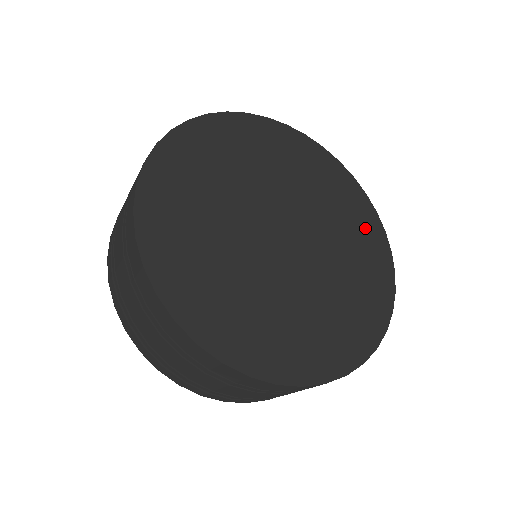
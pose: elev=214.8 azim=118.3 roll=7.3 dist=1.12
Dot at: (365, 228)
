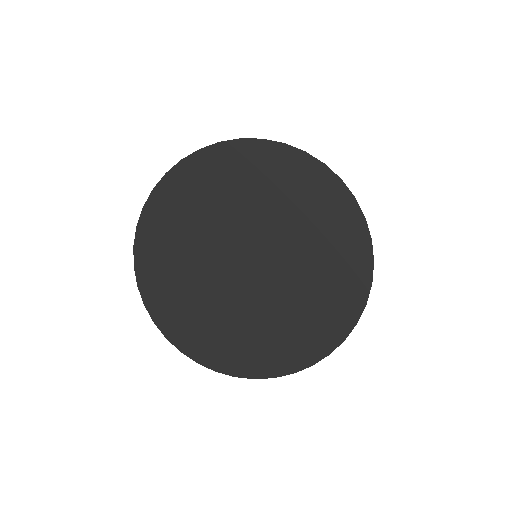
Dot at: (318, 195)
